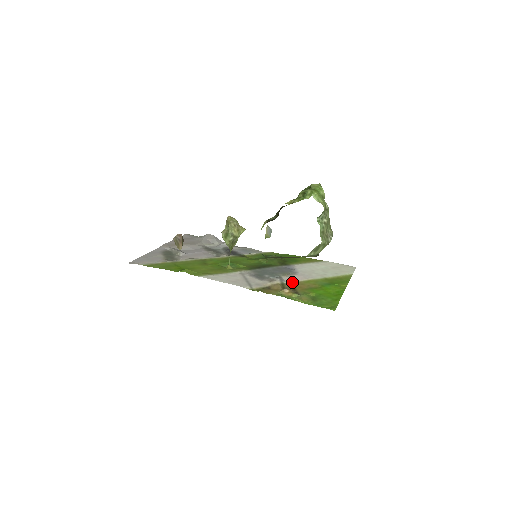
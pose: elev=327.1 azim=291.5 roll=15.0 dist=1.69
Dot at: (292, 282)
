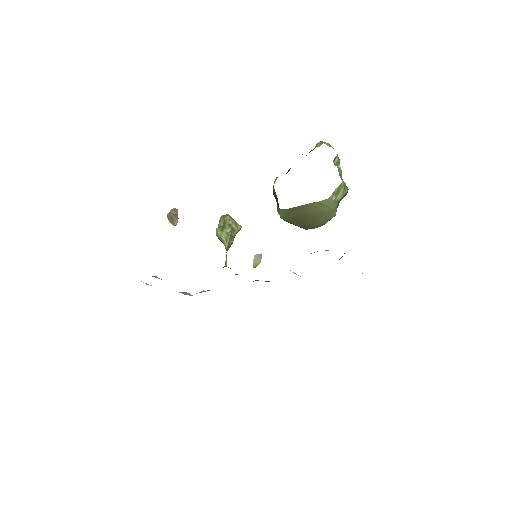
Dot at: occluded
